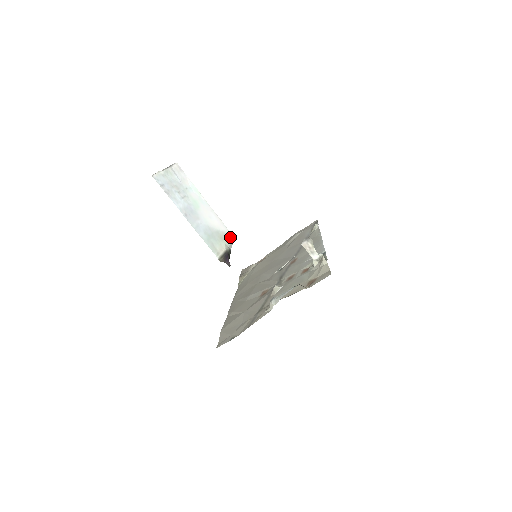
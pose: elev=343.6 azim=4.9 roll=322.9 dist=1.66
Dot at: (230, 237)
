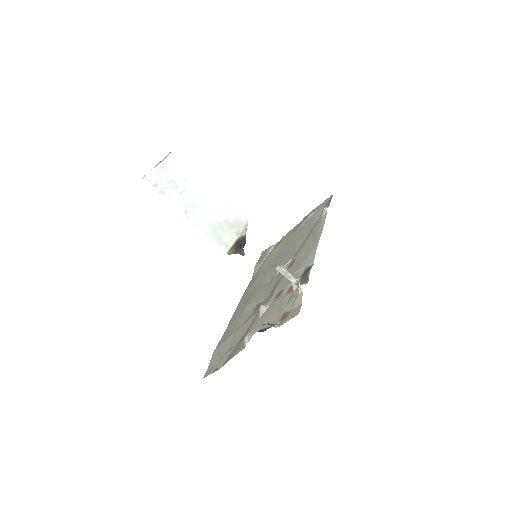
Dot at: (242, 222)
